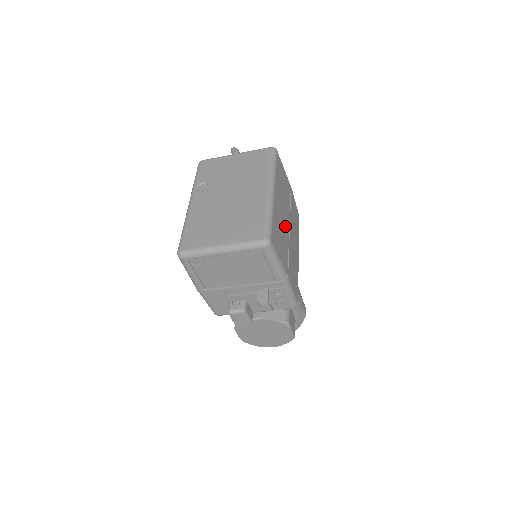
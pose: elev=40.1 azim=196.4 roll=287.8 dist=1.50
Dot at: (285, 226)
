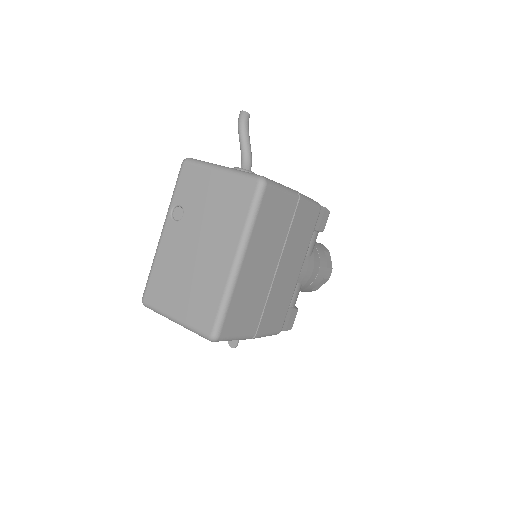
Dot at: (264, 278)
